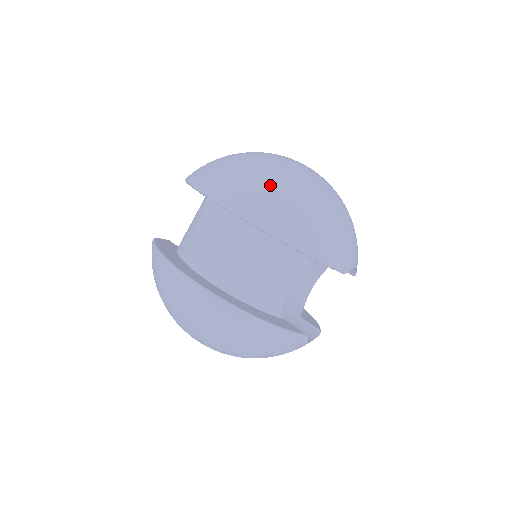
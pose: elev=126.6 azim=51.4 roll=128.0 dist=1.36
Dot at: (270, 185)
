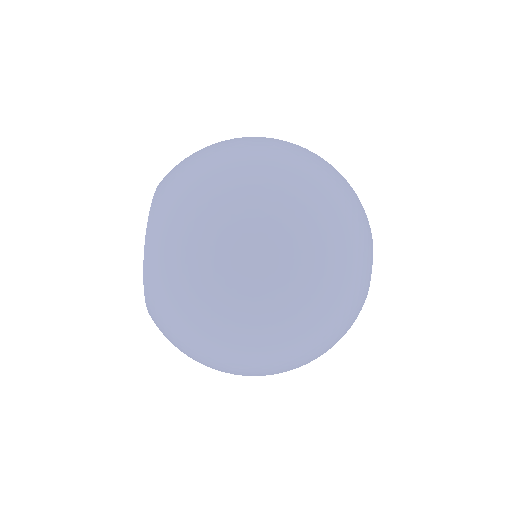
Dot at: (261, 364)
